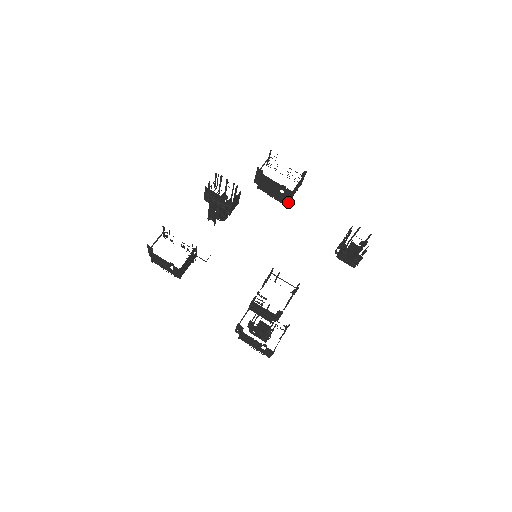
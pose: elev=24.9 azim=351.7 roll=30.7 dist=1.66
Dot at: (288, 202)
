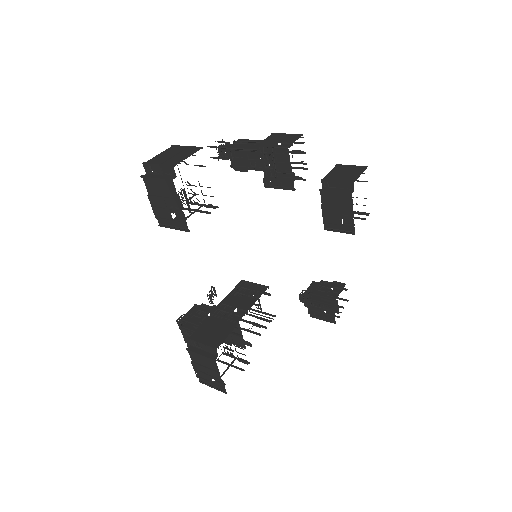
Dot at: (332, 230)
